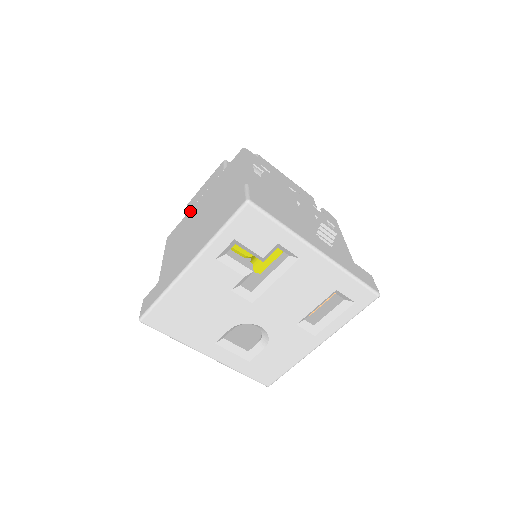
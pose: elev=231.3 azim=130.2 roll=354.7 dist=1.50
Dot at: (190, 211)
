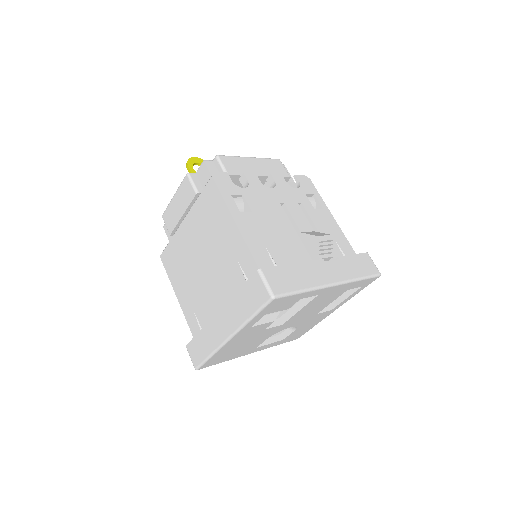
Dot at: (176, 236)
